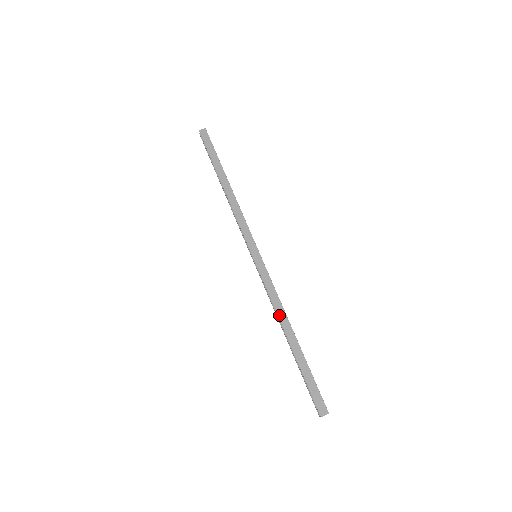
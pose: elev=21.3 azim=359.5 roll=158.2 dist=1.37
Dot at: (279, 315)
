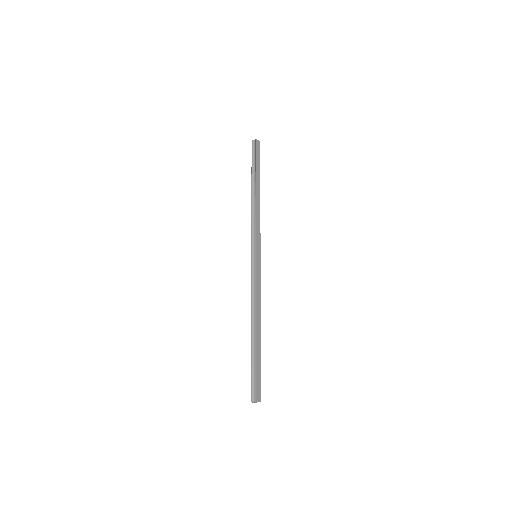
Dot at: (257, 309)
